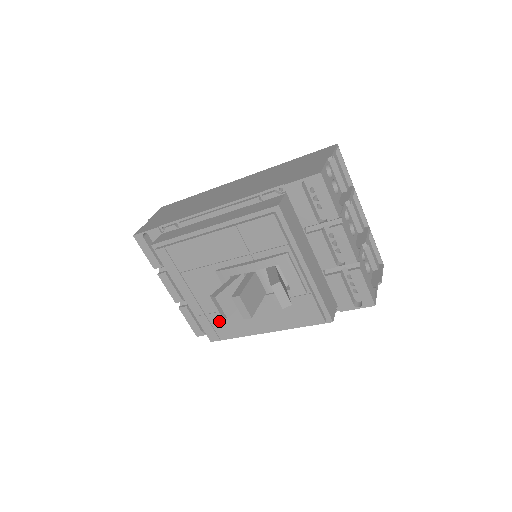
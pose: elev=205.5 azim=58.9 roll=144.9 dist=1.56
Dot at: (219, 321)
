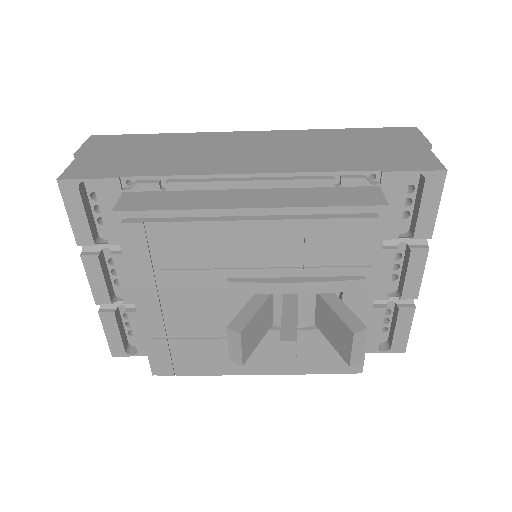
Dot at: (188, 351)
